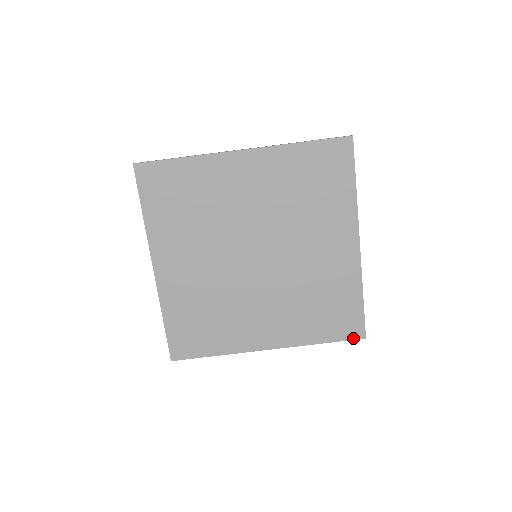
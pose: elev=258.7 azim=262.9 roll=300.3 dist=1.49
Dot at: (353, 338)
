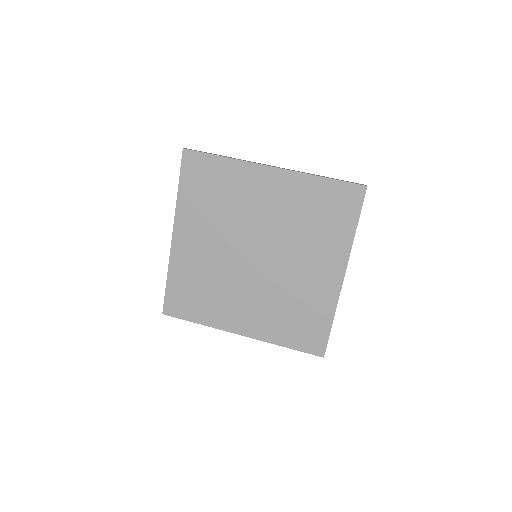
Dot at: (313, 353)
